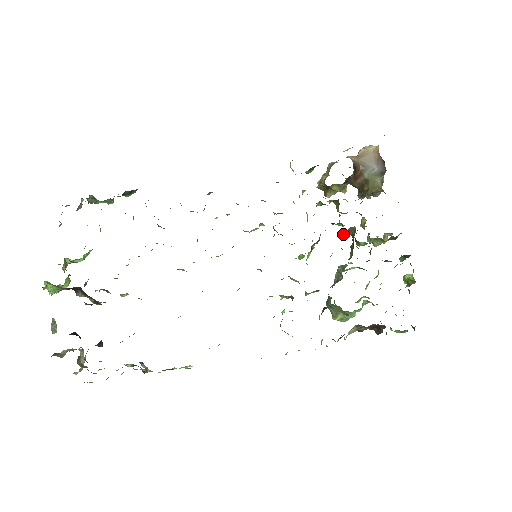
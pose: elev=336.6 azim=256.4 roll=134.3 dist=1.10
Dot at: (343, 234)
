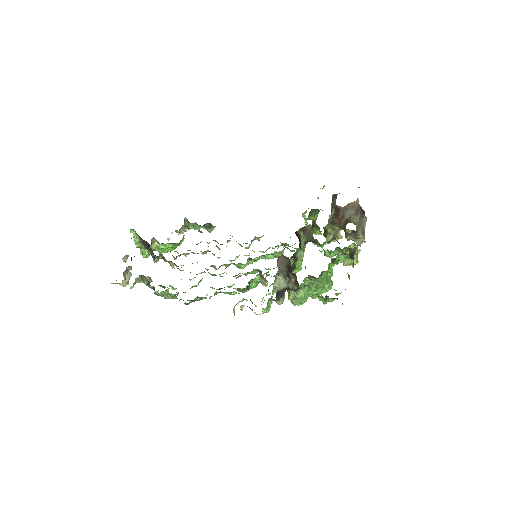
Dot at: (313, 243)
